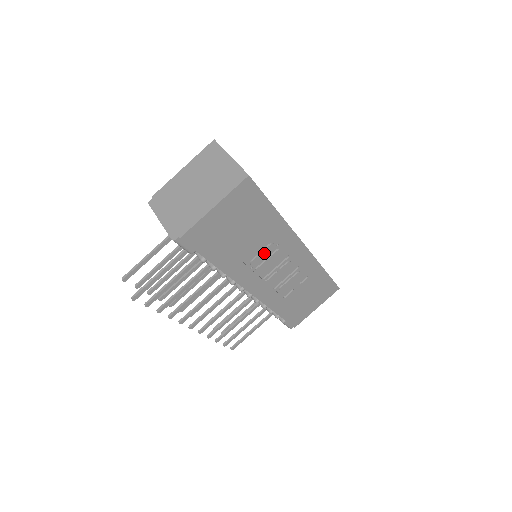
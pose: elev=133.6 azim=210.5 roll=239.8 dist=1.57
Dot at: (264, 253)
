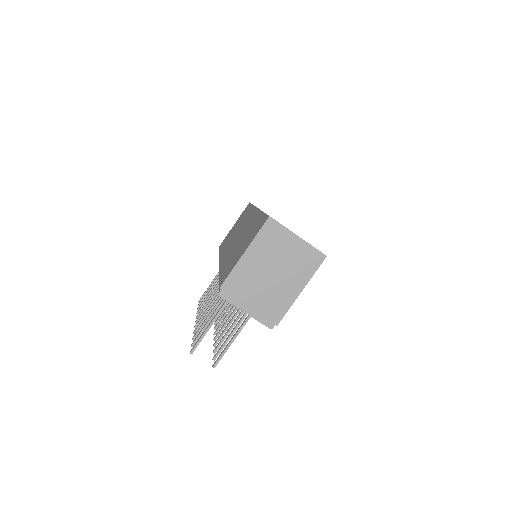
Dot at: occluded
